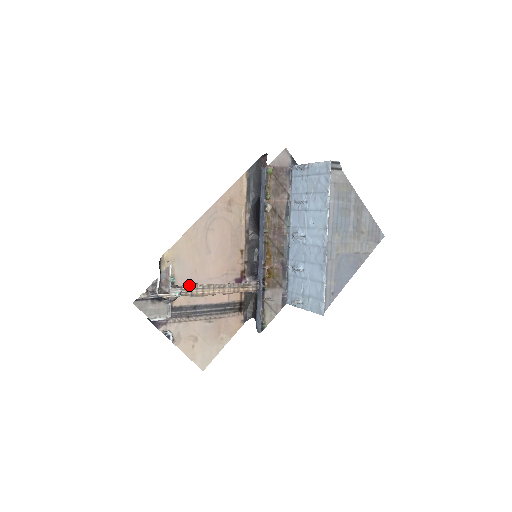
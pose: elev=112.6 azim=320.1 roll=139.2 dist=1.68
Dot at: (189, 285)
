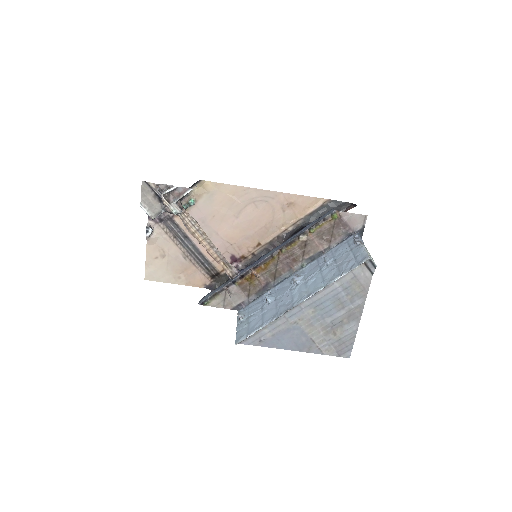
Dot at: (191, 217)
